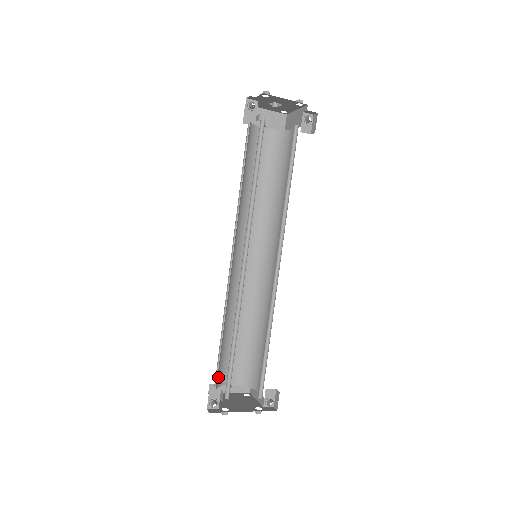
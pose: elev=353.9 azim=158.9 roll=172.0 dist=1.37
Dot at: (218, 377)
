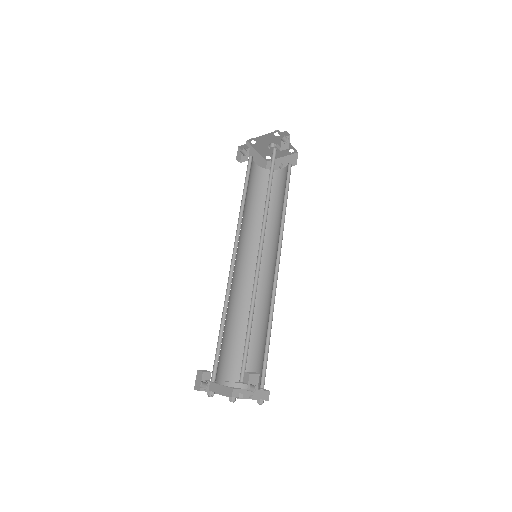
Dot at: (233, 376)
